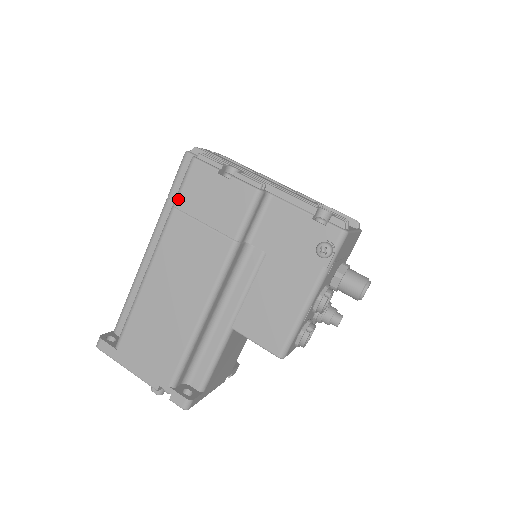
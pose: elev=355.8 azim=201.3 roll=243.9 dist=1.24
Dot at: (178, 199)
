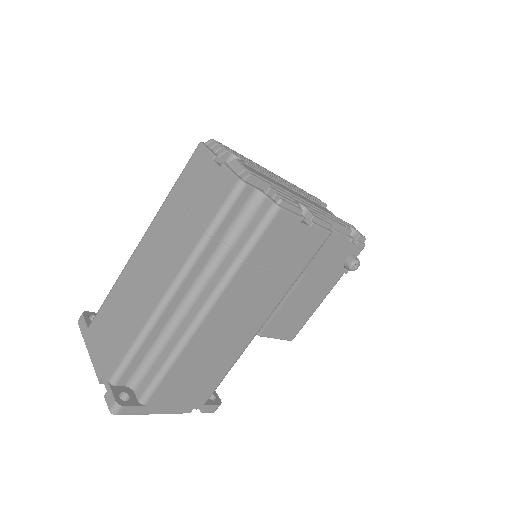
Dot at: (251, 252)
